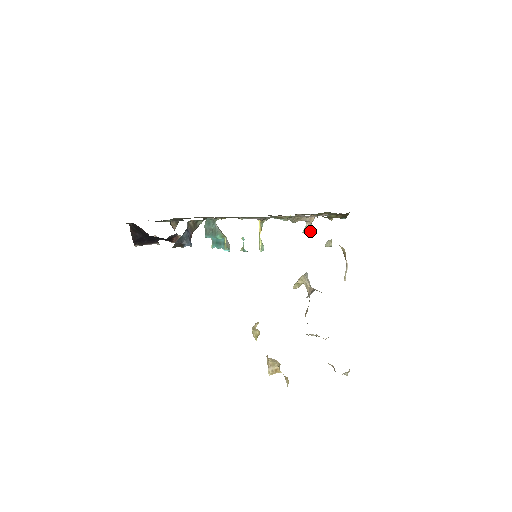
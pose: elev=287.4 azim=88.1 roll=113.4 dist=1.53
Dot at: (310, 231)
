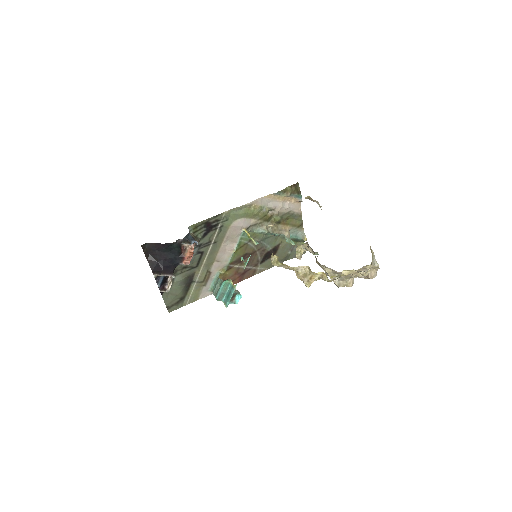
Dot at: (292, 242)
